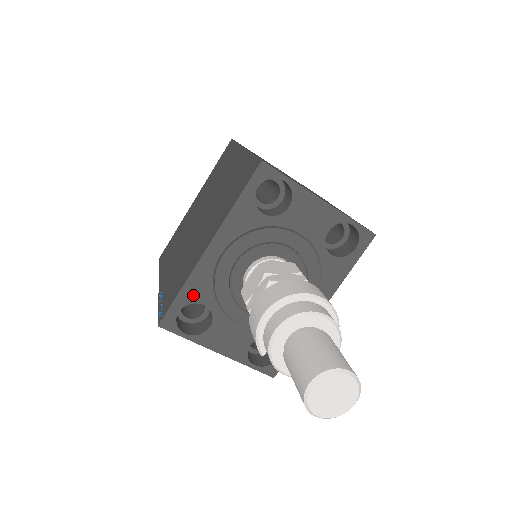
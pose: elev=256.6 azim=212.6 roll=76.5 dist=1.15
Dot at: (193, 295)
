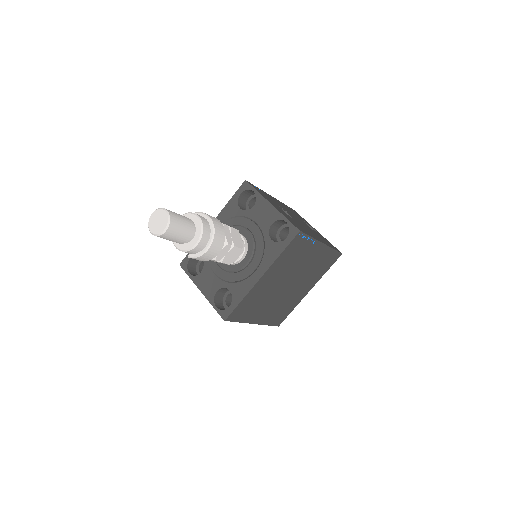
Dot at: occluded
